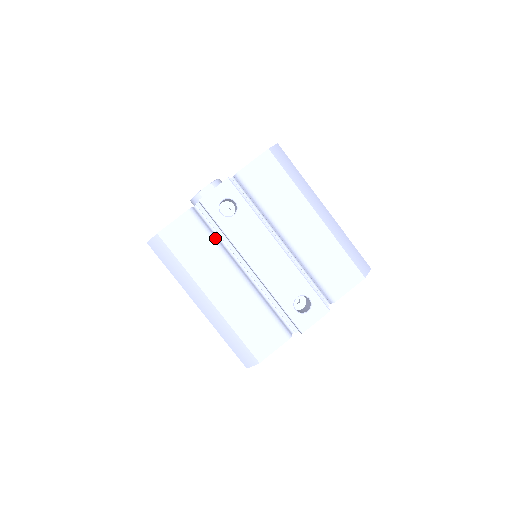
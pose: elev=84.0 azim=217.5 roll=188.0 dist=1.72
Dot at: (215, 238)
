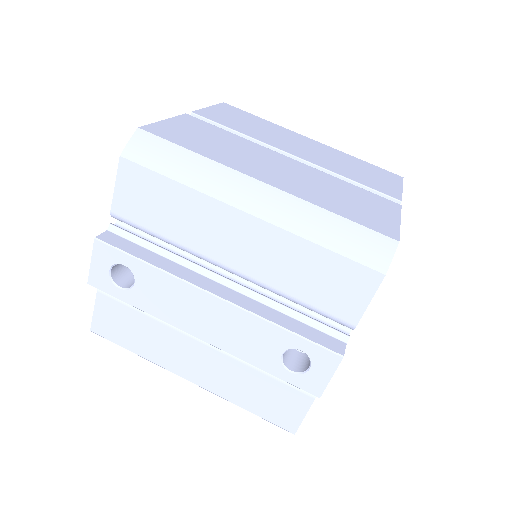
Dot at: occluded
